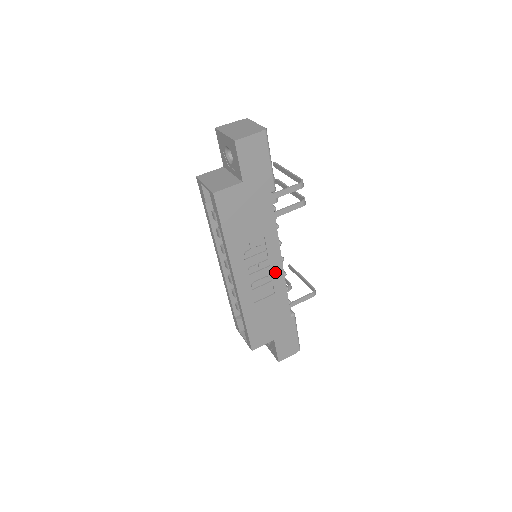
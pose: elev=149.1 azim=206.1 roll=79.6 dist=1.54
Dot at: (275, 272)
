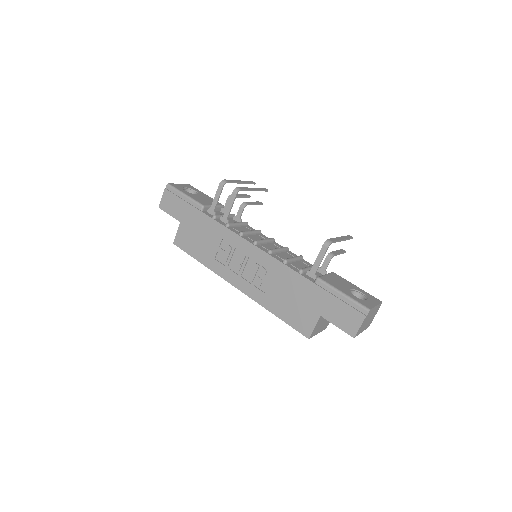
Dot at: (256, 256)
